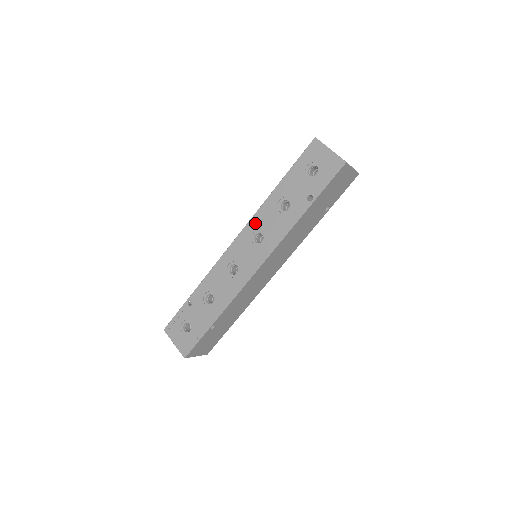
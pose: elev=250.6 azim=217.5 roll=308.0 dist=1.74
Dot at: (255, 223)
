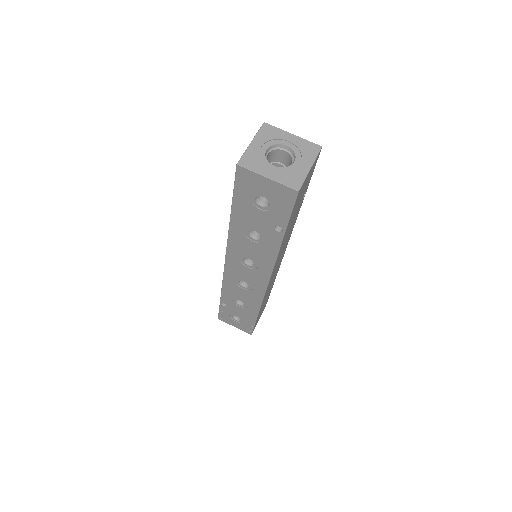
Dot at: (234, 251)
